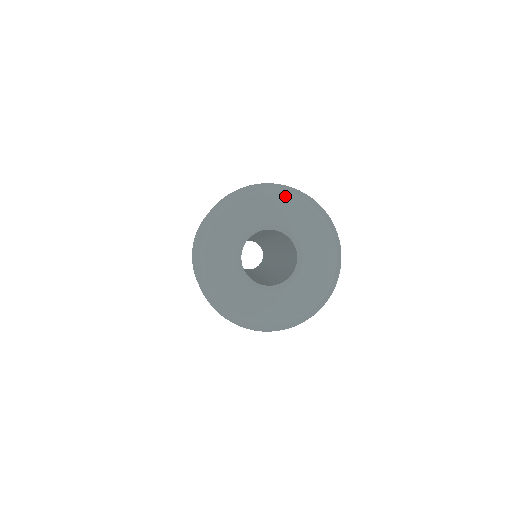
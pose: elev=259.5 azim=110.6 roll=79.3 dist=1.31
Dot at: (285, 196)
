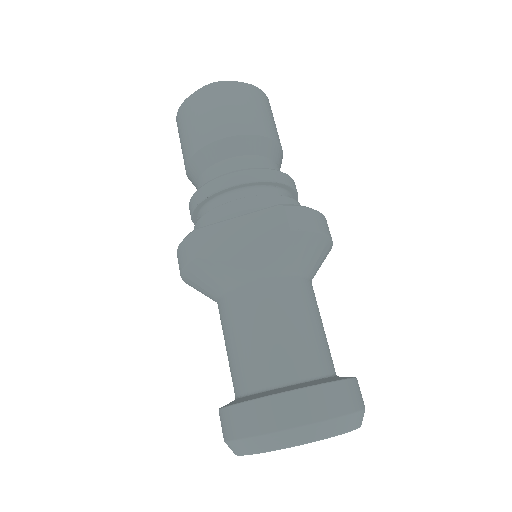
Dot at: occluded
